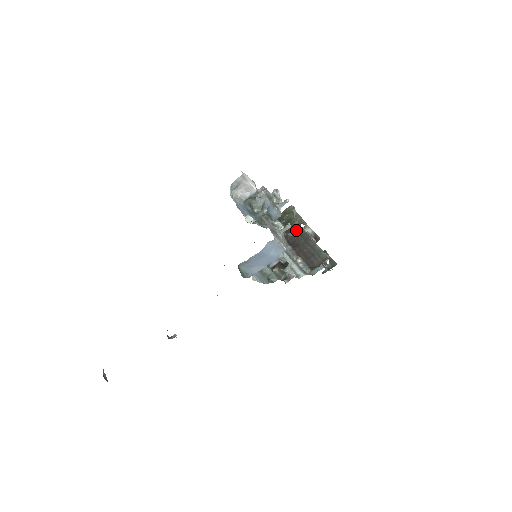
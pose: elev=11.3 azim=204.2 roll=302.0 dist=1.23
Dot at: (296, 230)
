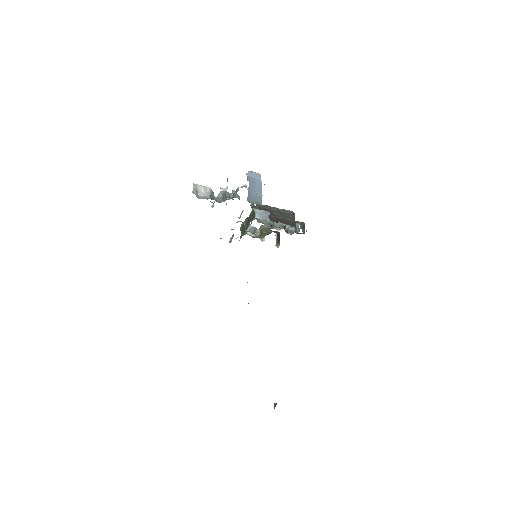
Dot at: (258, 208)
